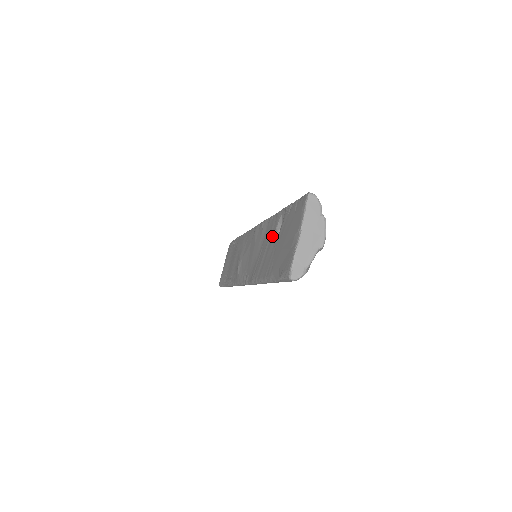
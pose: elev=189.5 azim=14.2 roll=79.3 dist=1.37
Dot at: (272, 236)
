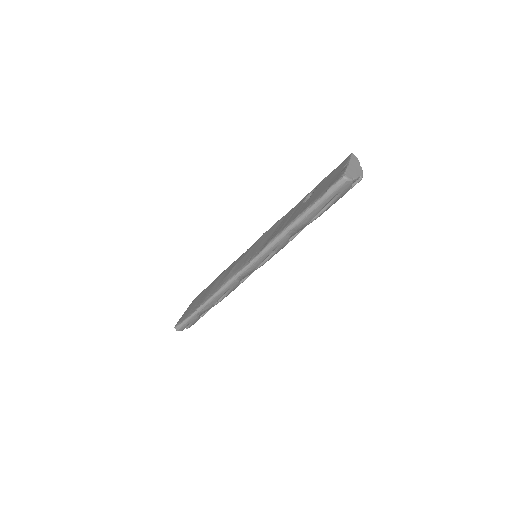
Dot at: occluded
